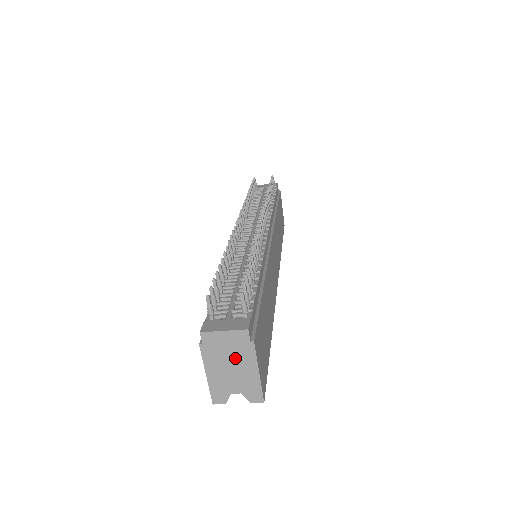
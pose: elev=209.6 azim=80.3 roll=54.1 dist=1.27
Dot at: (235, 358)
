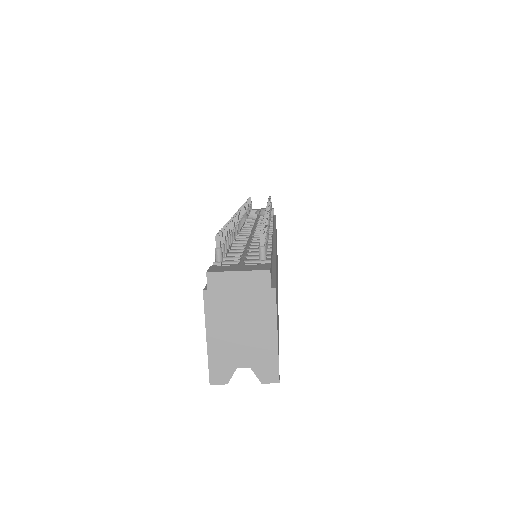
Dot at: (248, 313)
